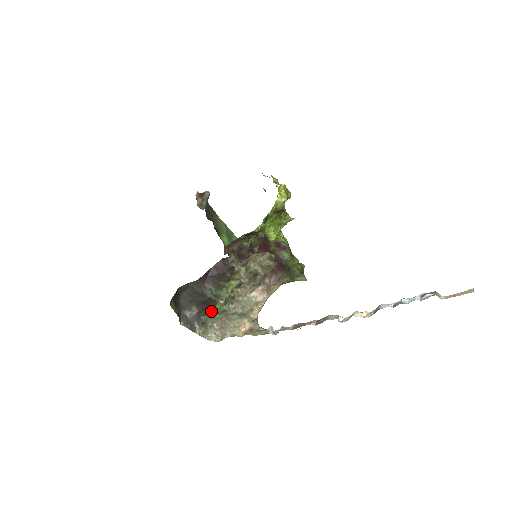
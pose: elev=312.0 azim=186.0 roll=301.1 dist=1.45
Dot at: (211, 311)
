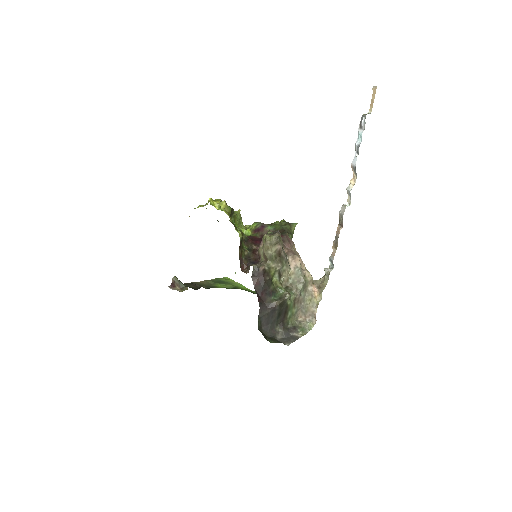
Dot at: (288, 313)
